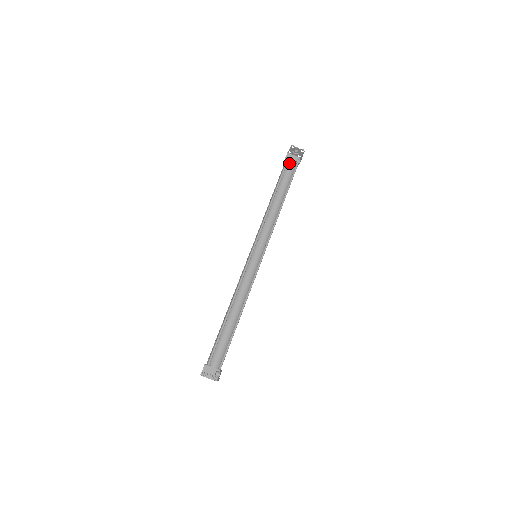
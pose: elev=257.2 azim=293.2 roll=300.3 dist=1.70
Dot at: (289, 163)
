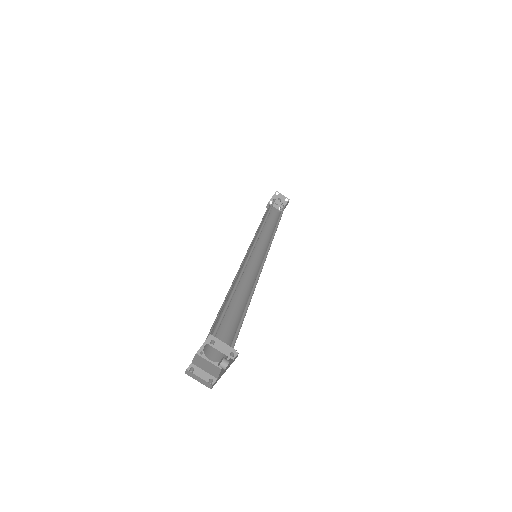
Dot at: (271, 210)
